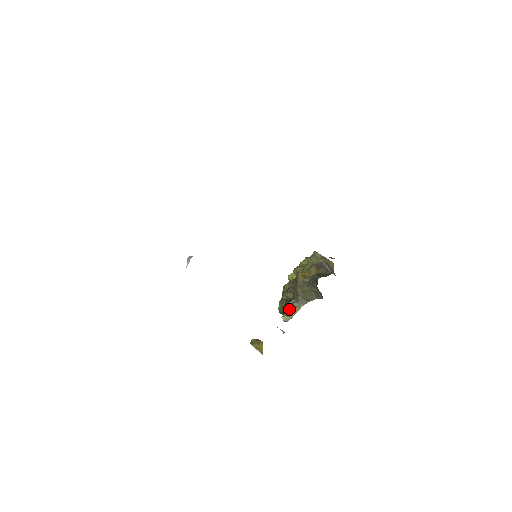
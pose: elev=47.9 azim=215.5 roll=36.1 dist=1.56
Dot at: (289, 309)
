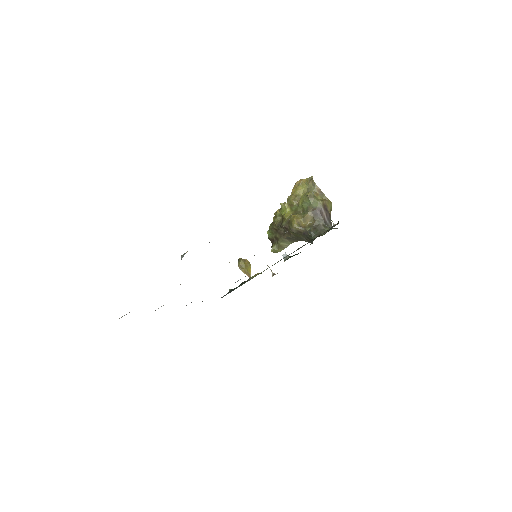
Dot at: (279, 243)
